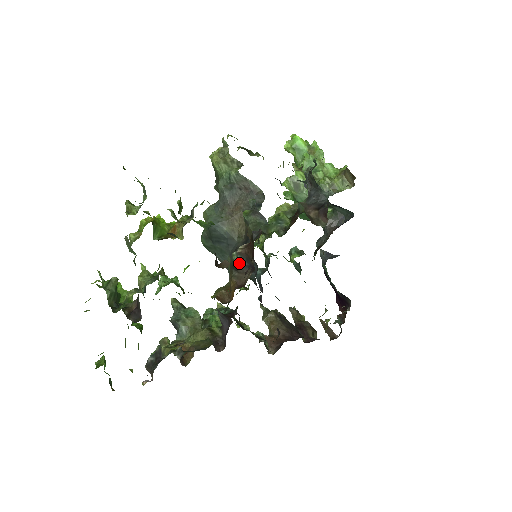
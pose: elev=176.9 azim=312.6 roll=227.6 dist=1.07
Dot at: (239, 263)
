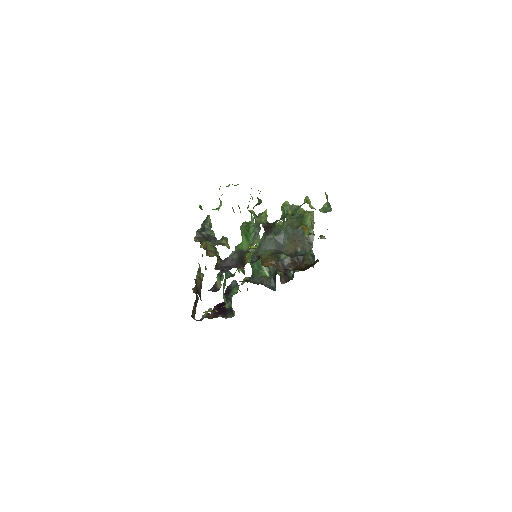
Dot at: (283, 261)
